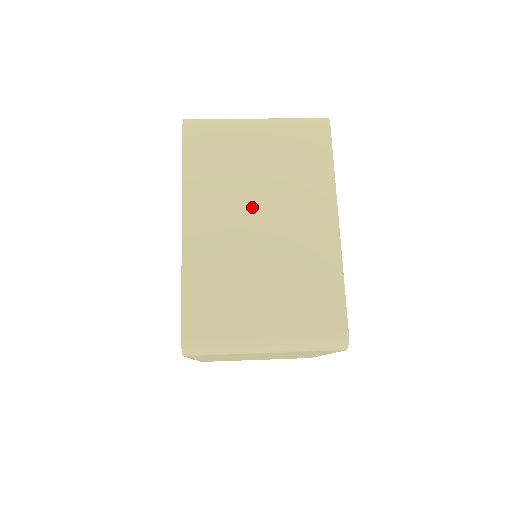
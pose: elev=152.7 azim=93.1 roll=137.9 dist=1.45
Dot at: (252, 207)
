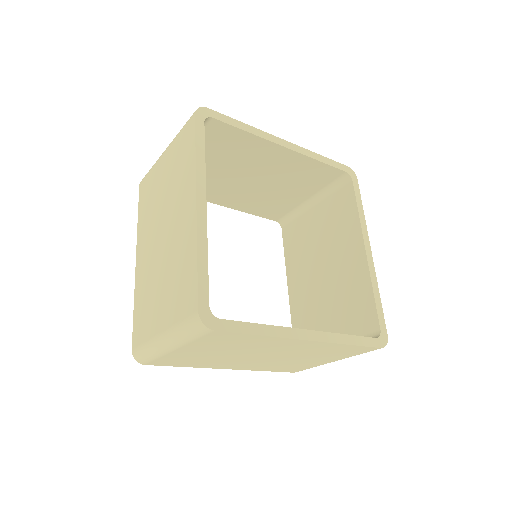
Dot at: (160, 224)
